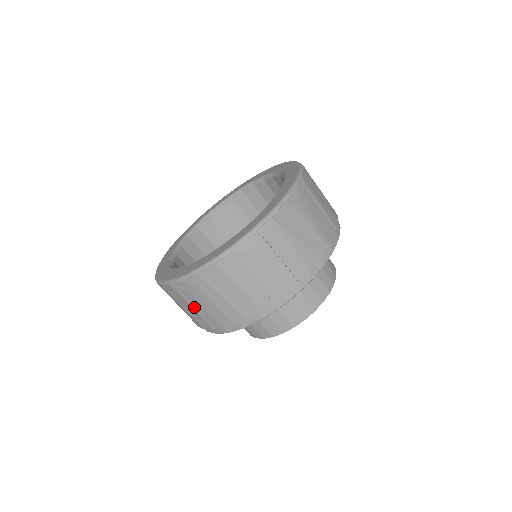
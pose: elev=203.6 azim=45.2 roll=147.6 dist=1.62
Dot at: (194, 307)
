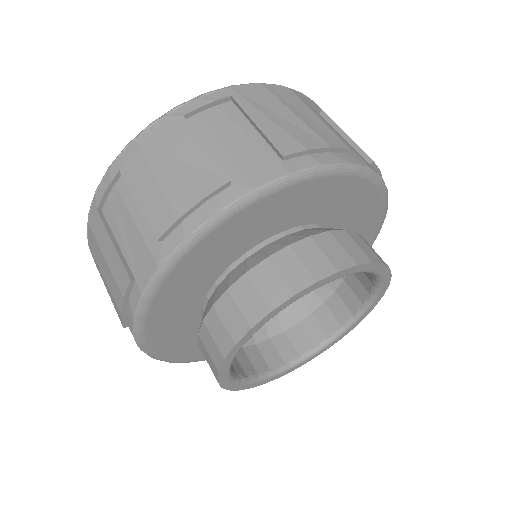
Dot at: occluded
